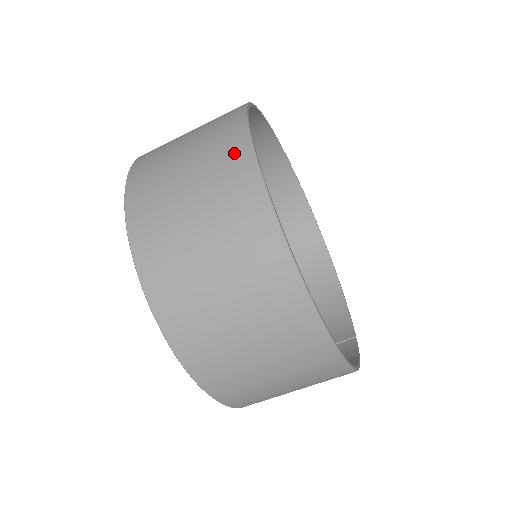
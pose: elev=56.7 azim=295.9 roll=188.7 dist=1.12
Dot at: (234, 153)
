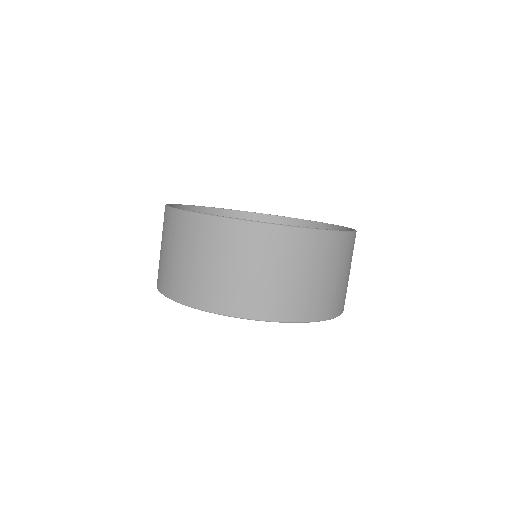
Dot at: (228, 231)
